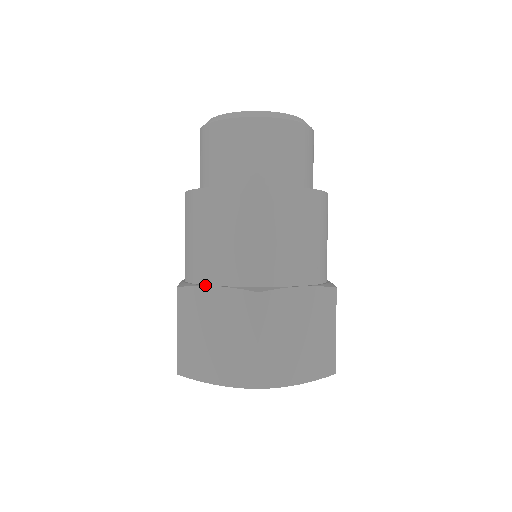
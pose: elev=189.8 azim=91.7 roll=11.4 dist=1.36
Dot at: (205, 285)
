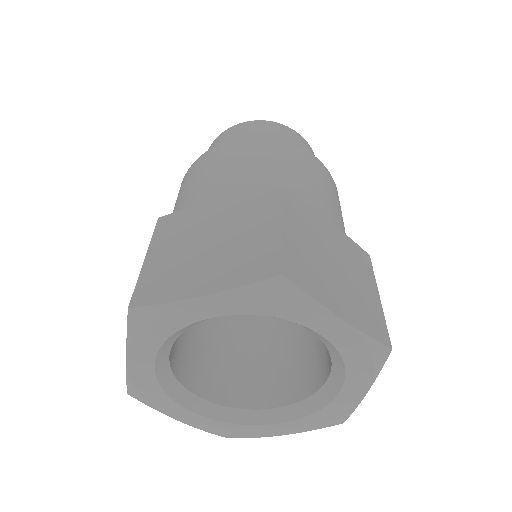
Dot at: (202, 204)
